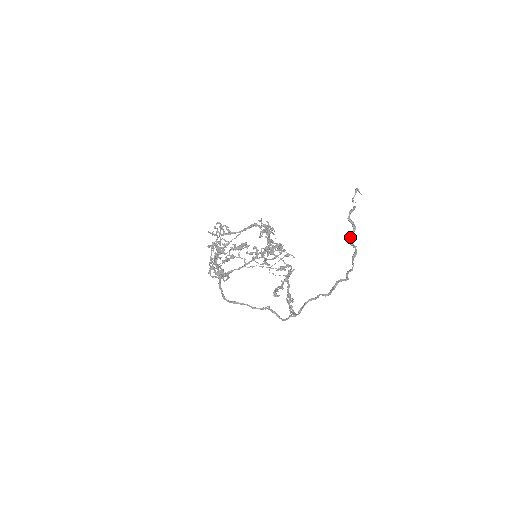
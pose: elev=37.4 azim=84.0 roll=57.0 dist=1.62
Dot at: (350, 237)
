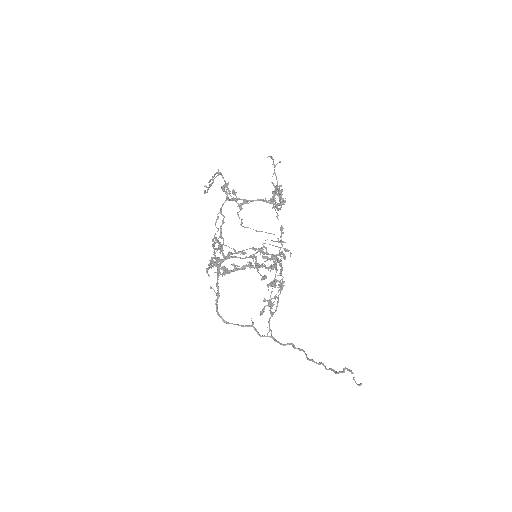
Dot at: (337, 373)
